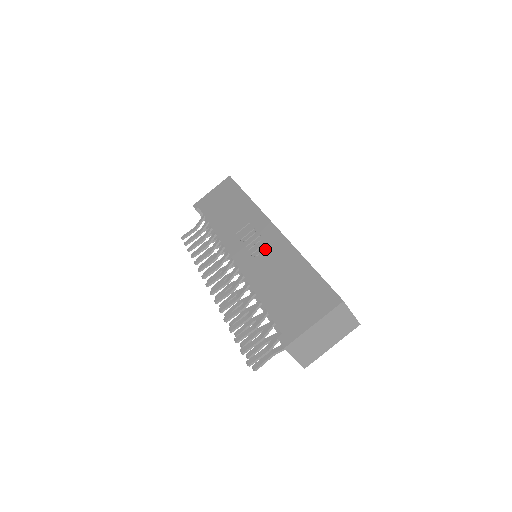
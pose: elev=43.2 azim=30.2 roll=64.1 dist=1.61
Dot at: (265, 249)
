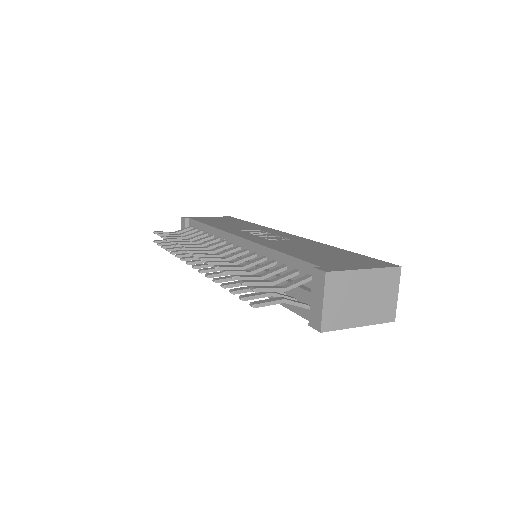
Dot at: (282, 239)
